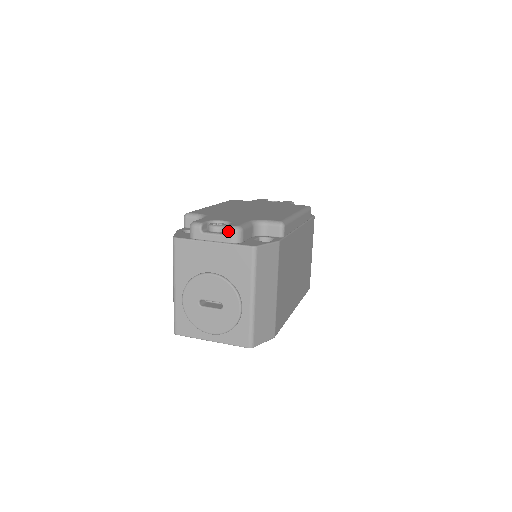
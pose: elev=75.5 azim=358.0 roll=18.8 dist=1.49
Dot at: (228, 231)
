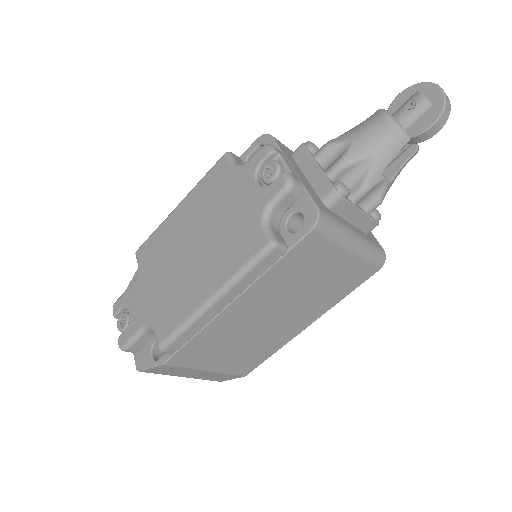
Dot at: occluded
